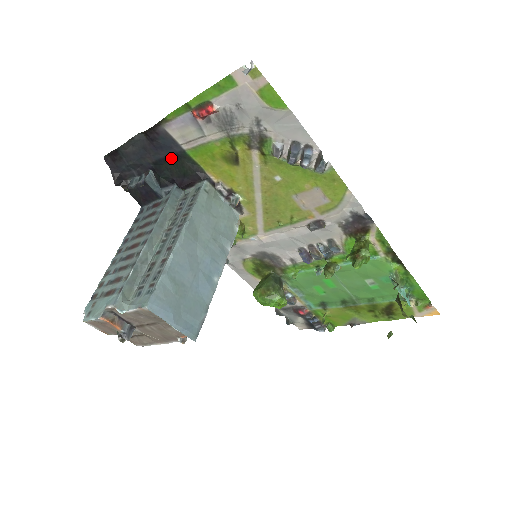
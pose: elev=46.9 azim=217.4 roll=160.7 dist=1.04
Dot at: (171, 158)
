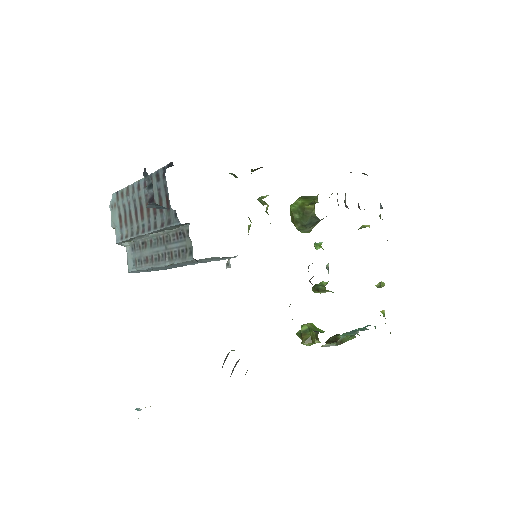
Dot at: occluded
